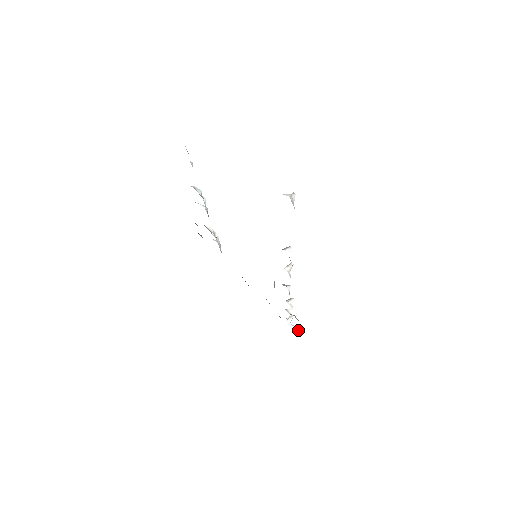
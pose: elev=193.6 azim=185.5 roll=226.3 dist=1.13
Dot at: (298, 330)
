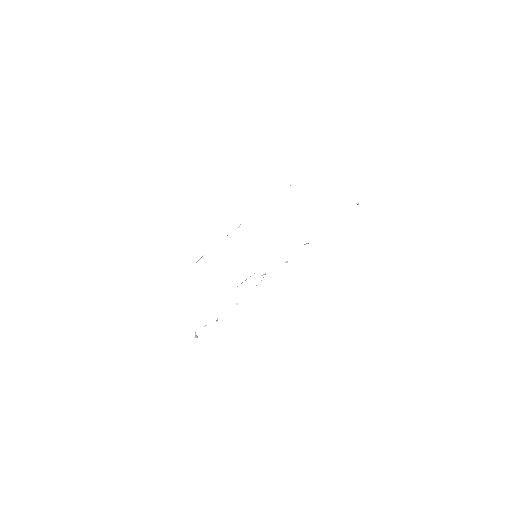
Dot at: occluded
